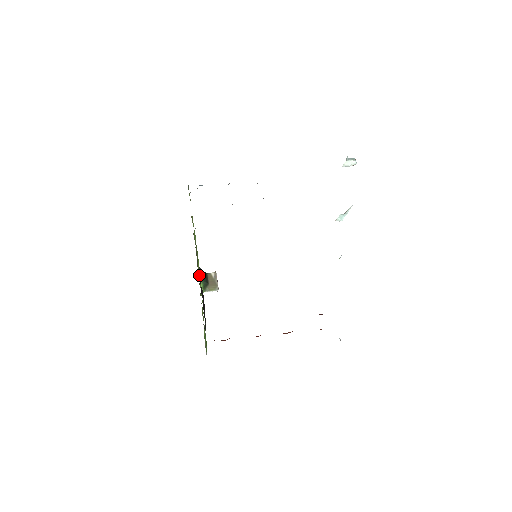
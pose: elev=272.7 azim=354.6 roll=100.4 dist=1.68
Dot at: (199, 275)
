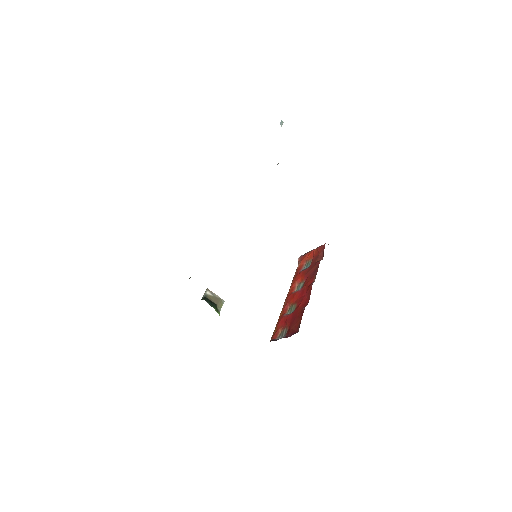
Dot at: occluded
